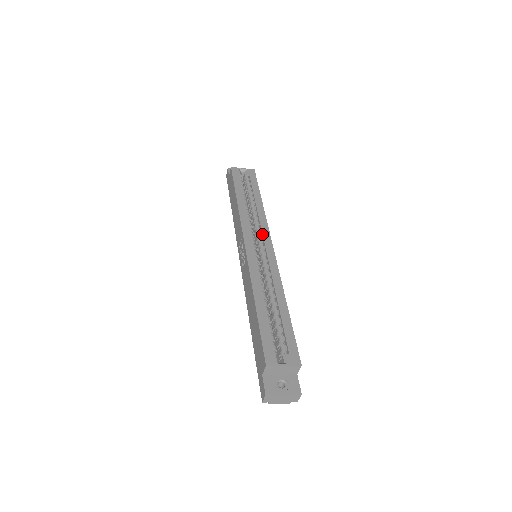
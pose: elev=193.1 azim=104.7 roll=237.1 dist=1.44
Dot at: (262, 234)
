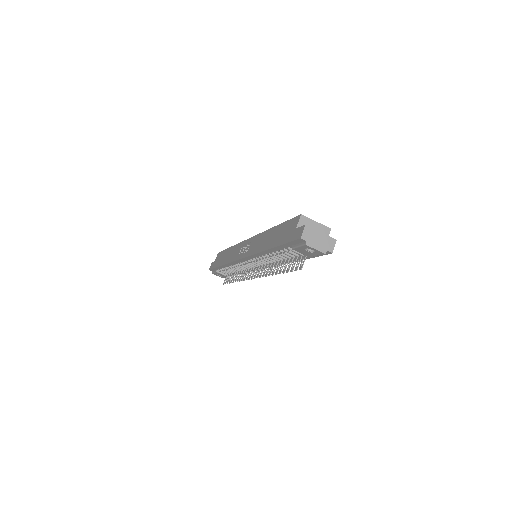
Dot at: occluded
